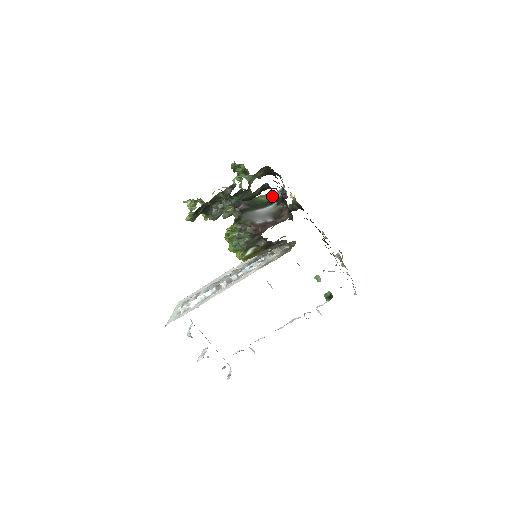
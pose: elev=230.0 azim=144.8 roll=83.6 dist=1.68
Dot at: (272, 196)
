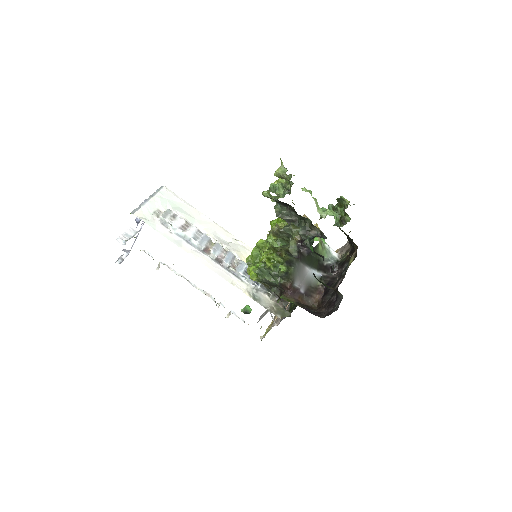
Dot at: (326, 255)
